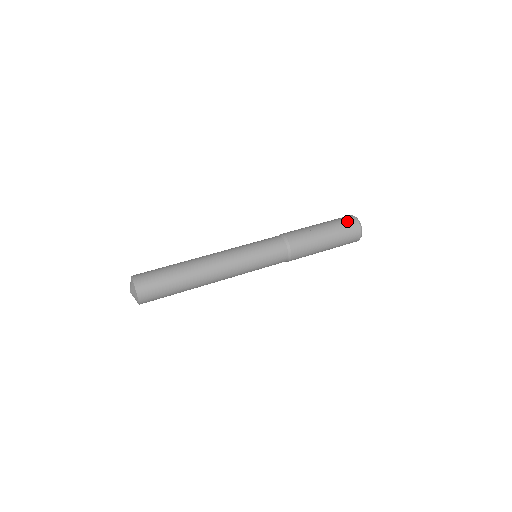
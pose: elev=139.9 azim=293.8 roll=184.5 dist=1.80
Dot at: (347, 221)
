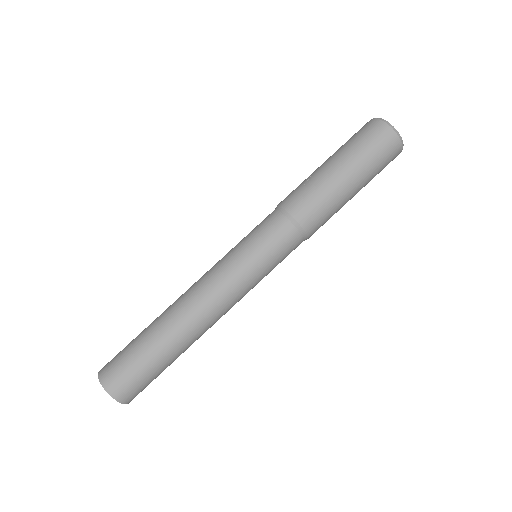
Dot at: (368, 132)
